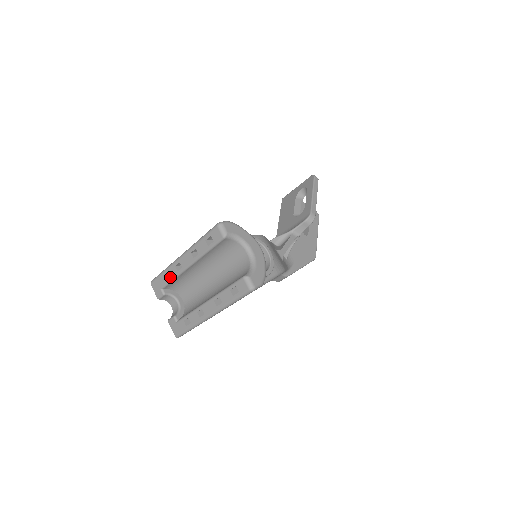
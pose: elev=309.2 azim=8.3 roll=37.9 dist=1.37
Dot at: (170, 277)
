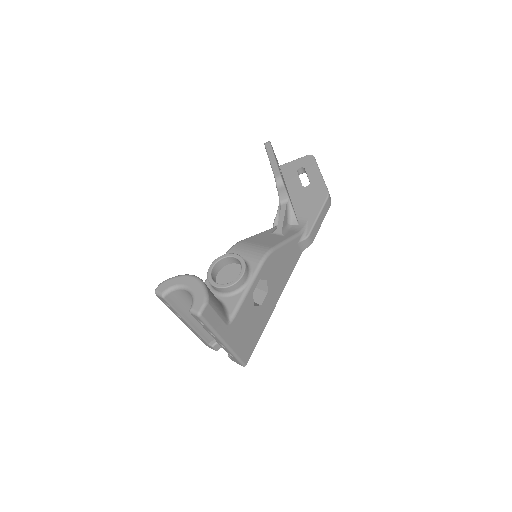
Dot at: occluded
